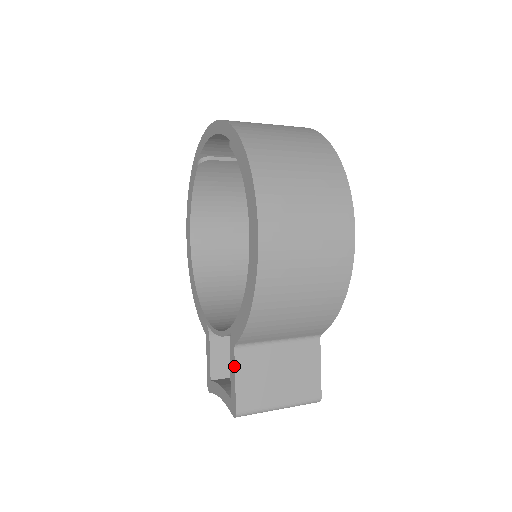
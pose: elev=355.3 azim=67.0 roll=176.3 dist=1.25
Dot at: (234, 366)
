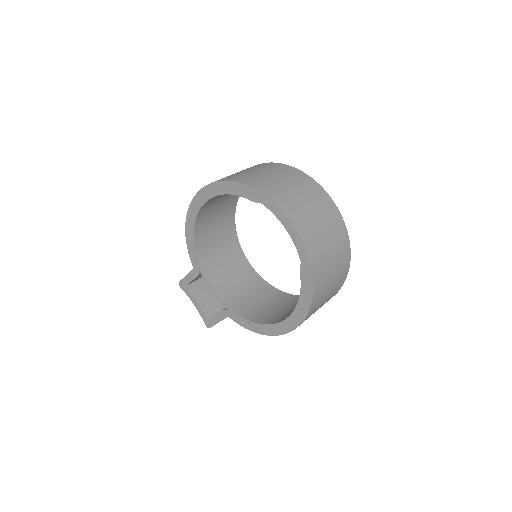
Dot at: occluded
